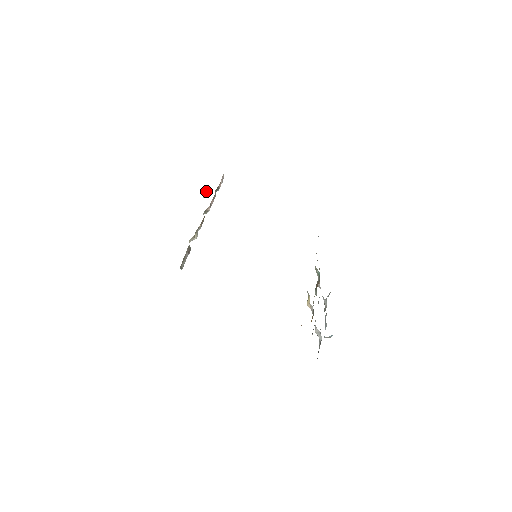
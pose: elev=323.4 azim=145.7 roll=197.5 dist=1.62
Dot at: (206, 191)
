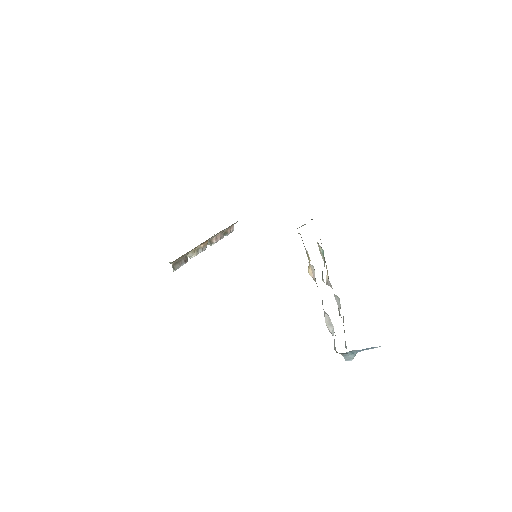
Dot at: (214, 234)
